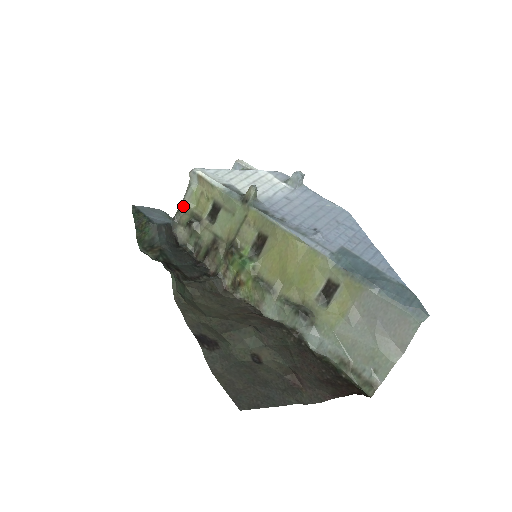
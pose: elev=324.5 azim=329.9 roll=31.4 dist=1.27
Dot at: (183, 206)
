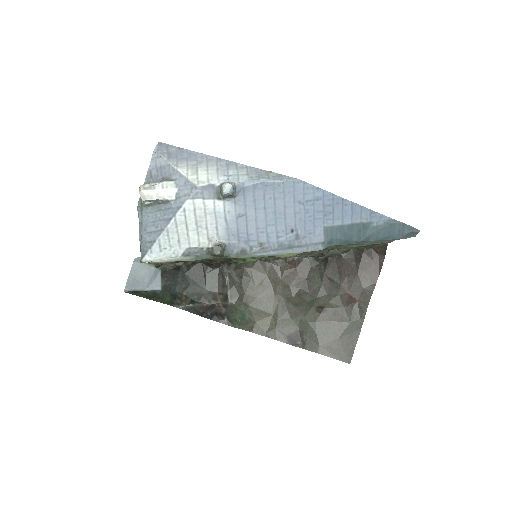
Dot at: occluded
